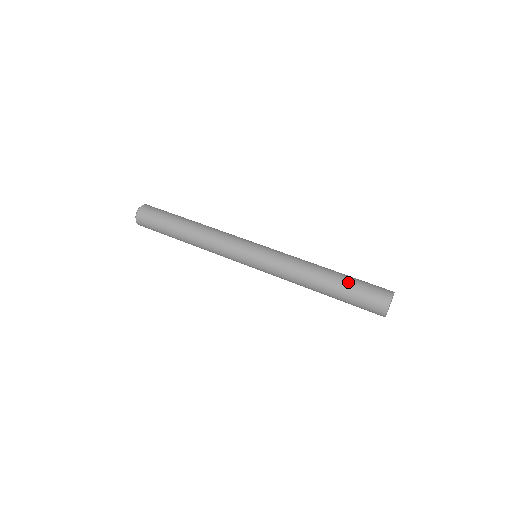
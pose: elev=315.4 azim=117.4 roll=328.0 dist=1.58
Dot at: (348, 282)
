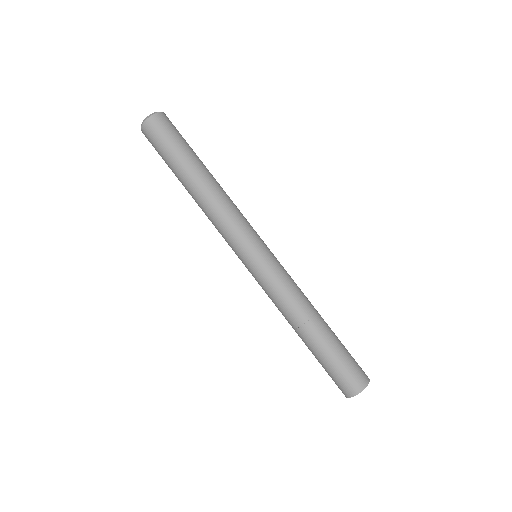
Dot at: (318, 358)
